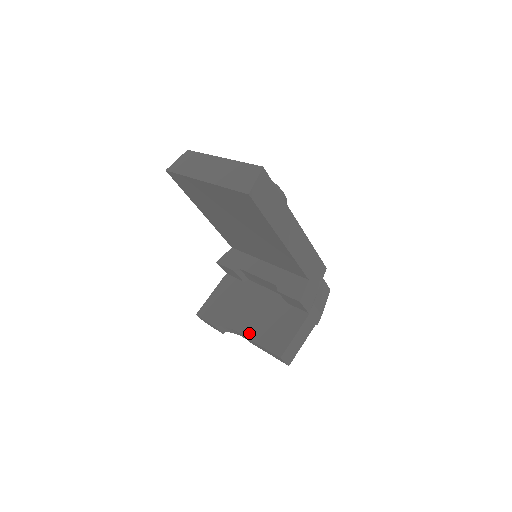
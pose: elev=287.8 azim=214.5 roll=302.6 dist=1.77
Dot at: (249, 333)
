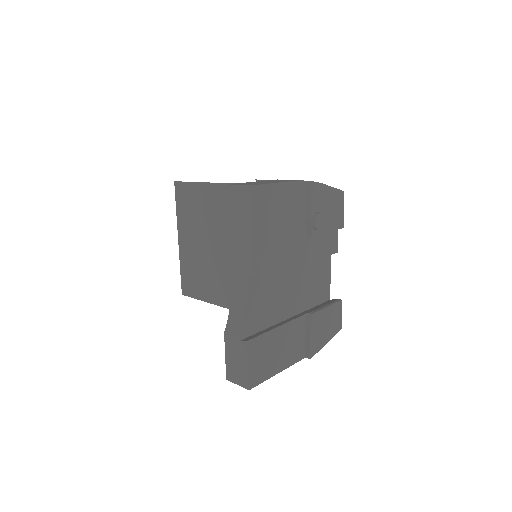
Dot at: occluded
